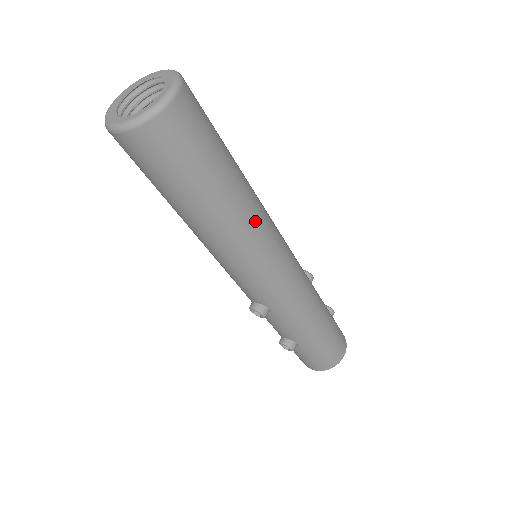
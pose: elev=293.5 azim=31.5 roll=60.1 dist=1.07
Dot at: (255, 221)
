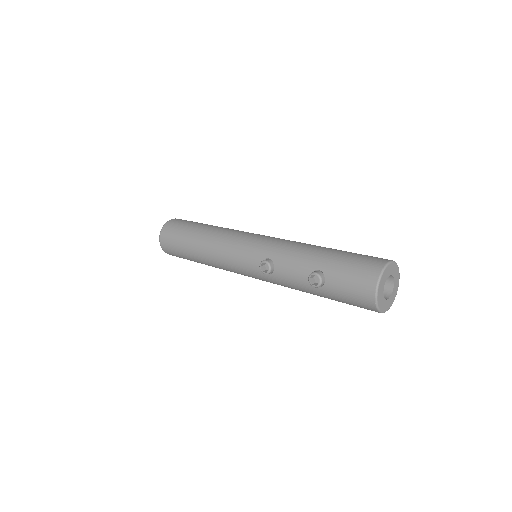
Dot at: (228, 229)
